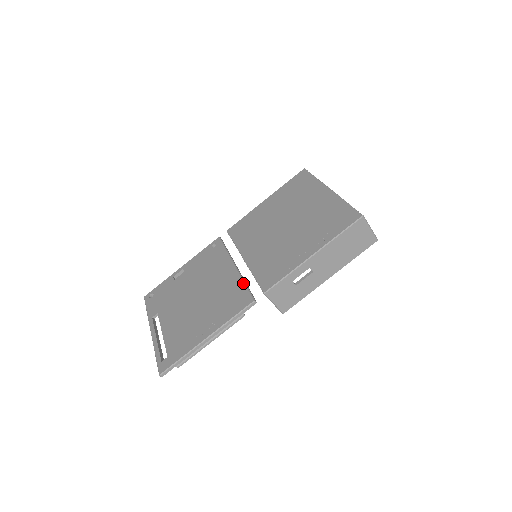
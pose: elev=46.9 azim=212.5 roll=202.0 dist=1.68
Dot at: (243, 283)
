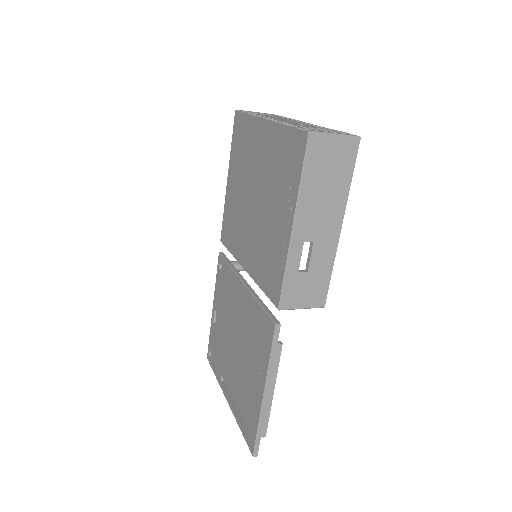
Dot at: (258, 305)
